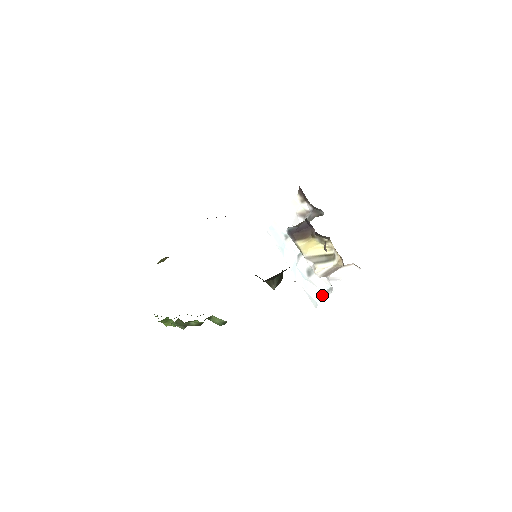
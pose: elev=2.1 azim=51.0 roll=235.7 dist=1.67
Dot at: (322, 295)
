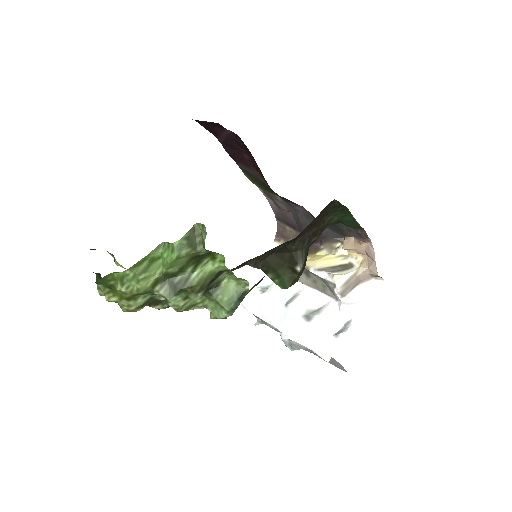
Dot at: (336, 335)
